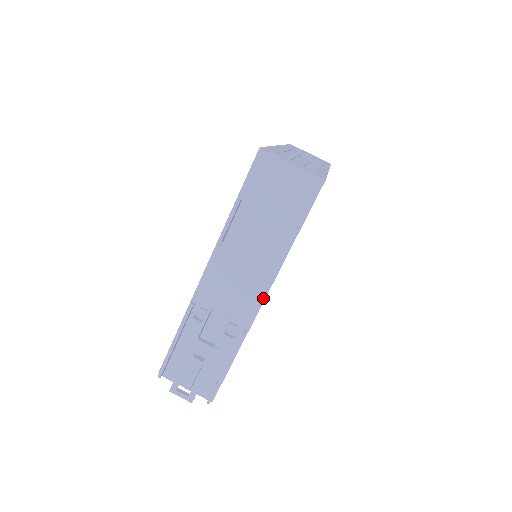
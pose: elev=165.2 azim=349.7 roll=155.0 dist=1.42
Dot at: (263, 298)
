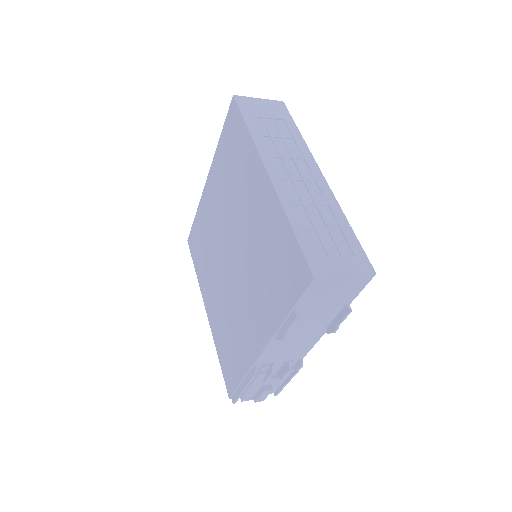
Dot at: (316, 342)
